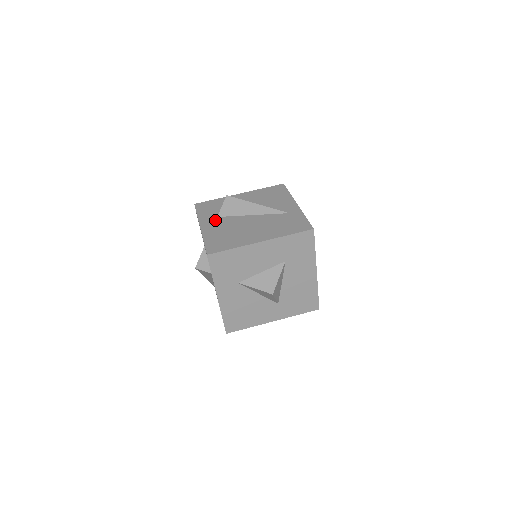
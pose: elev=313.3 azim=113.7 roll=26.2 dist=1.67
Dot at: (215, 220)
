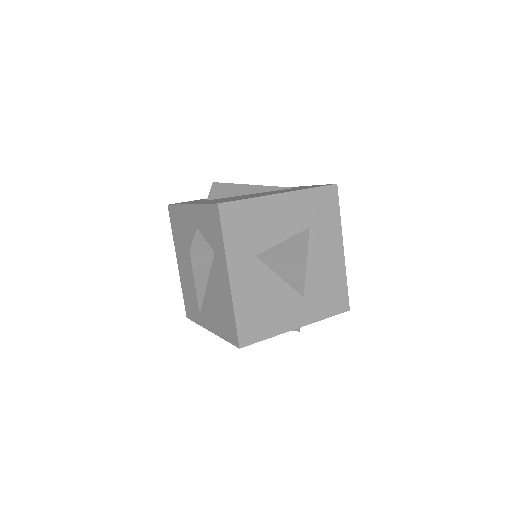
Dot at: occluded
